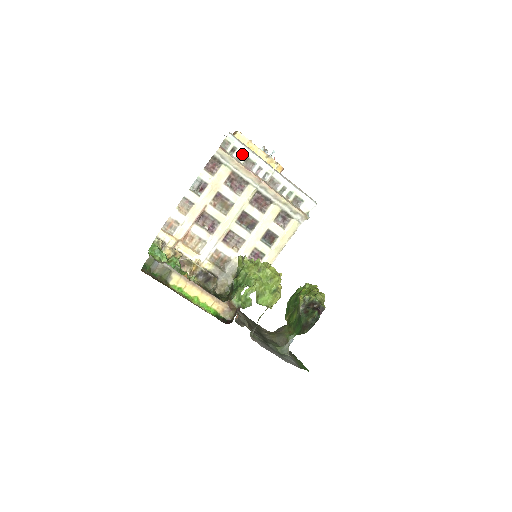
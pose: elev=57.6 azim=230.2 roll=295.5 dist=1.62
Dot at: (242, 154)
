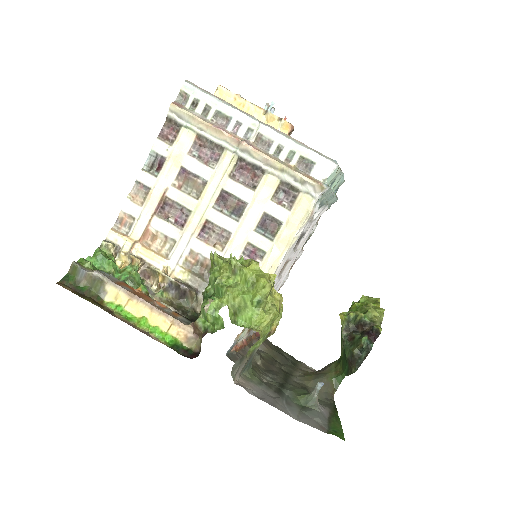
Dot at: (208, 107)
